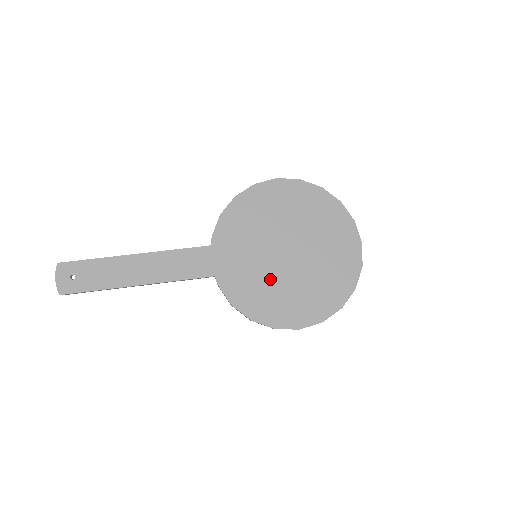
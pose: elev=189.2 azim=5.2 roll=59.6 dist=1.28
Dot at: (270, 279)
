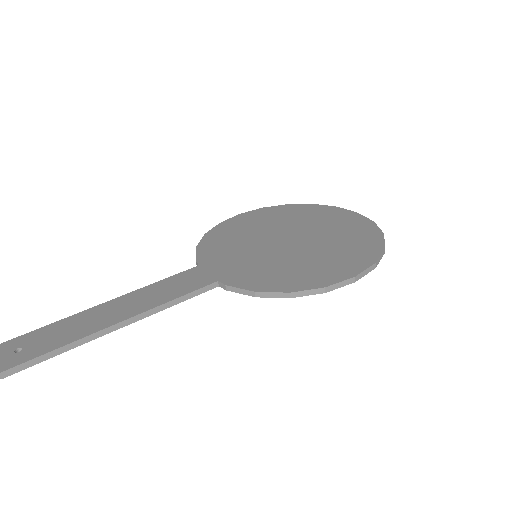
Dot at: (285, 260)
